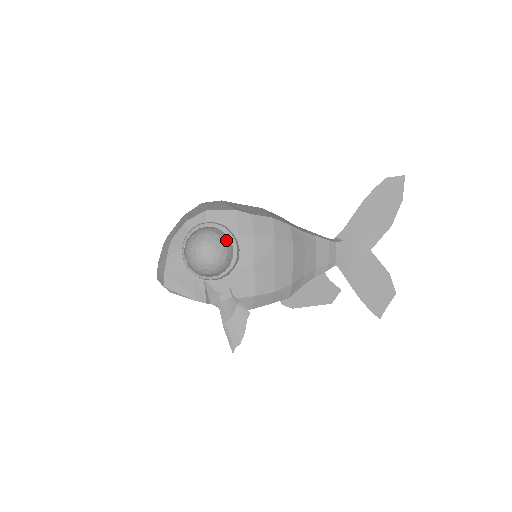
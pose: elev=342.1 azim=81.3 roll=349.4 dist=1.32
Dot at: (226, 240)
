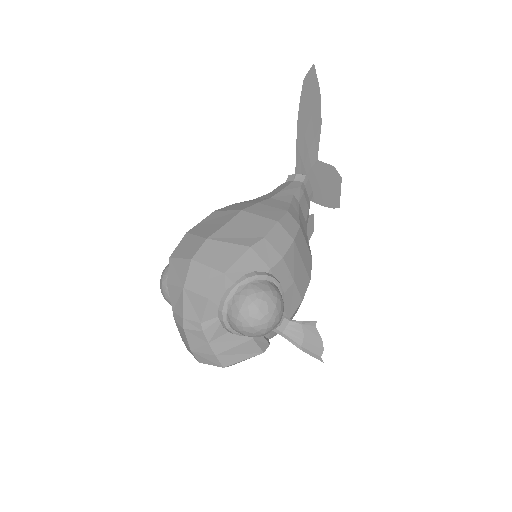
Dot at: (272, 287)
